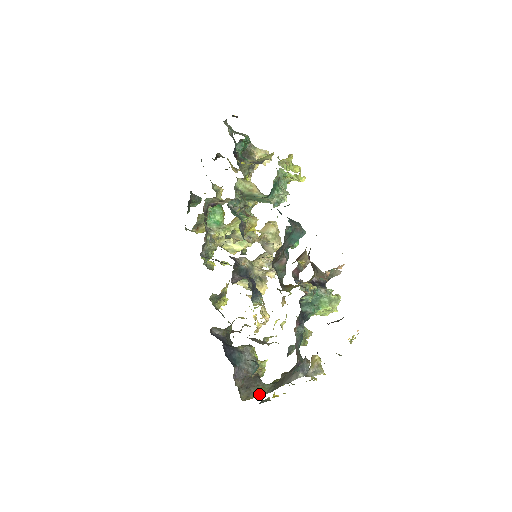
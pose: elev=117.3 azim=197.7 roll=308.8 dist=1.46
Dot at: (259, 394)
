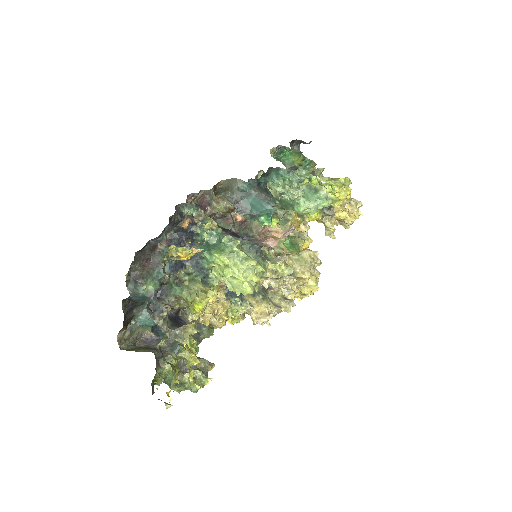
Dot at: occluded
